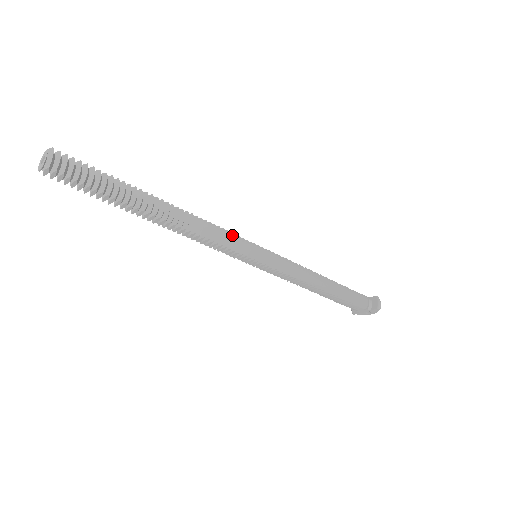
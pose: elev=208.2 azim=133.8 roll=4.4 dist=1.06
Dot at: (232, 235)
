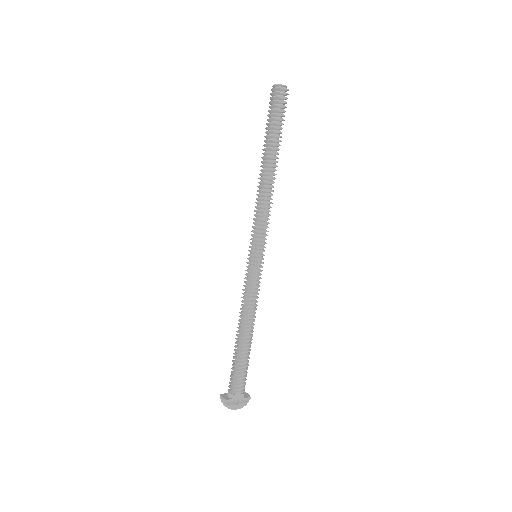
Dot at: occluded
